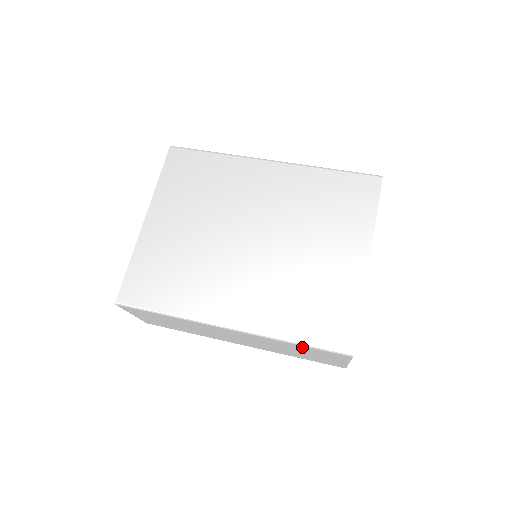
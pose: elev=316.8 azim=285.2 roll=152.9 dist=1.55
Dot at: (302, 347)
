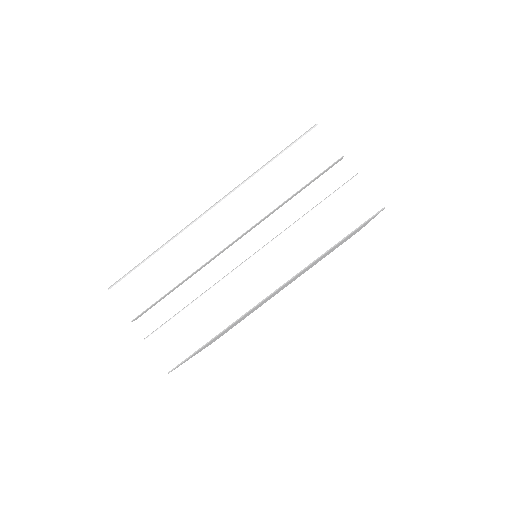
Dot at: occluded
